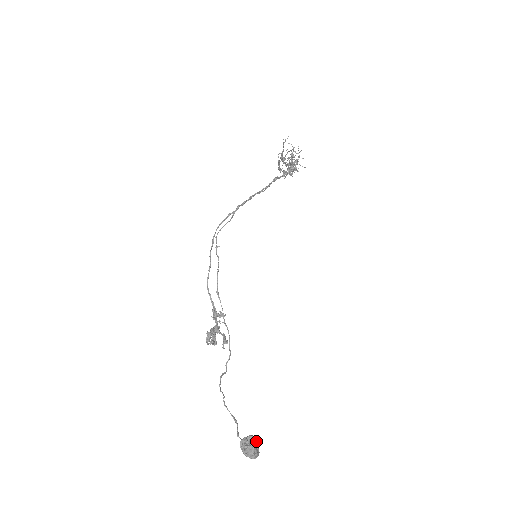
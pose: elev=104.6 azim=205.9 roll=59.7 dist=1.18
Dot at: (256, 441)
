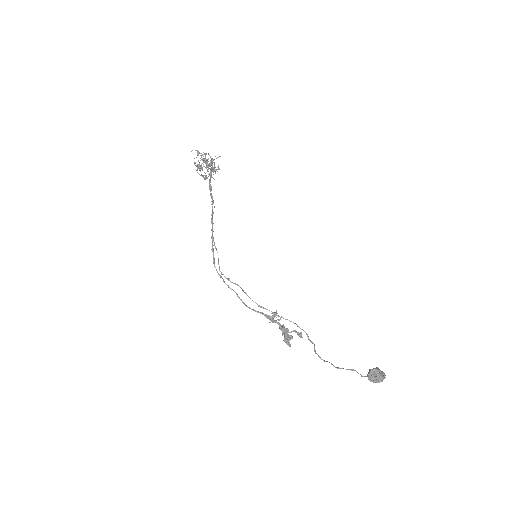
Dot at: (377, 370)
